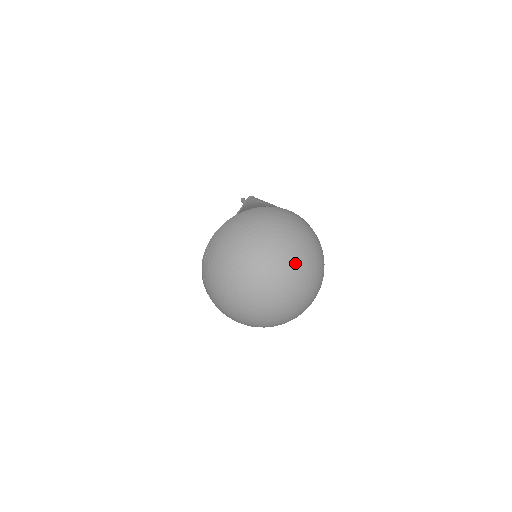
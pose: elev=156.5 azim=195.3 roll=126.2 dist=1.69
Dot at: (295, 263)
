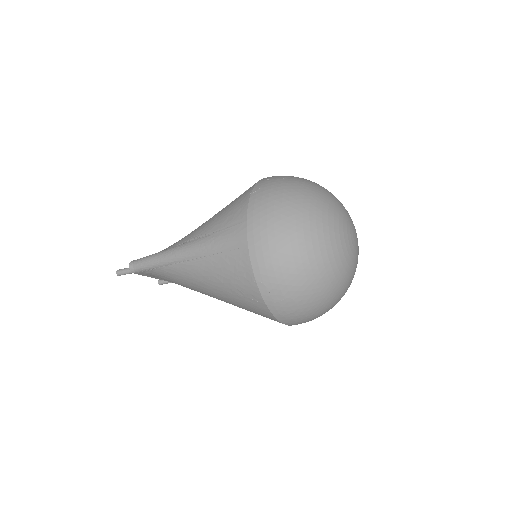
Dot at: occluded
